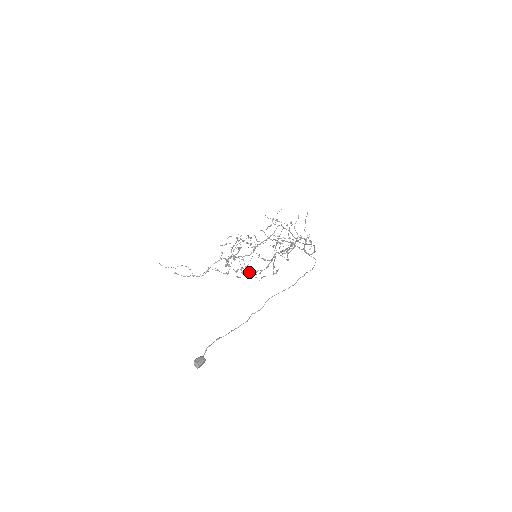
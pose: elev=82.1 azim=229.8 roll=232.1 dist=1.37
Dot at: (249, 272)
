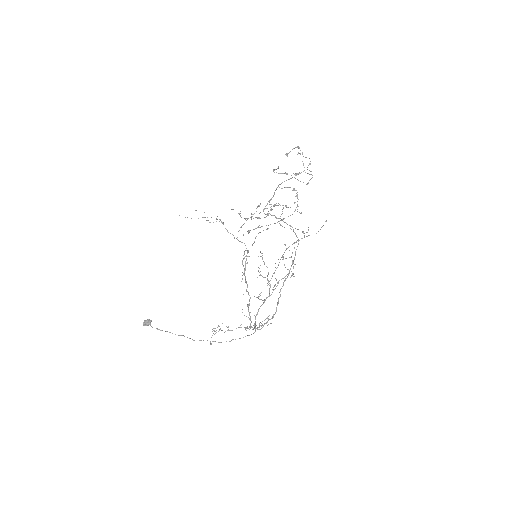
Dot at: (248, 252)
